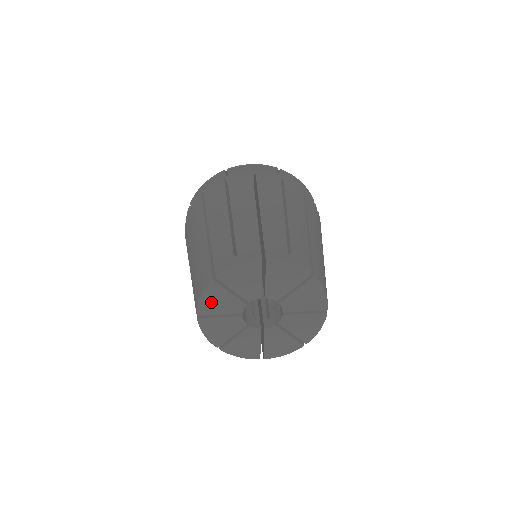
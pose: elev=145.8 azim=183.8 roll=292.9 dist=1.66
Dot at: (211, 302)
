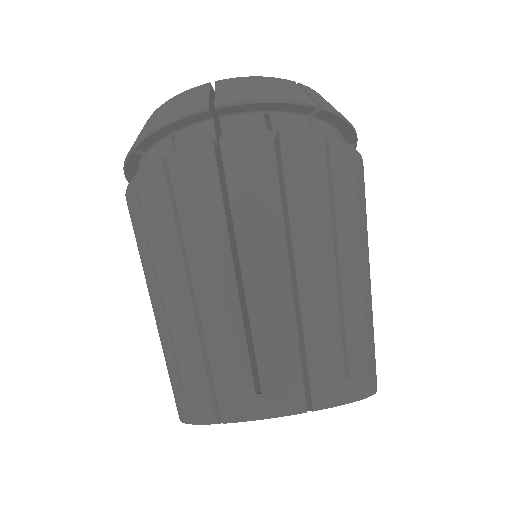
Dot at: occluded
